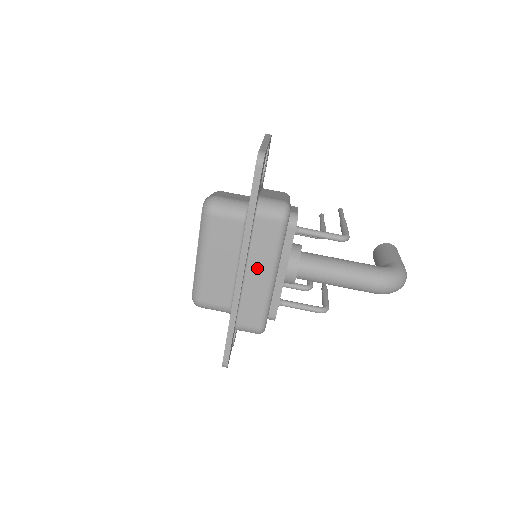
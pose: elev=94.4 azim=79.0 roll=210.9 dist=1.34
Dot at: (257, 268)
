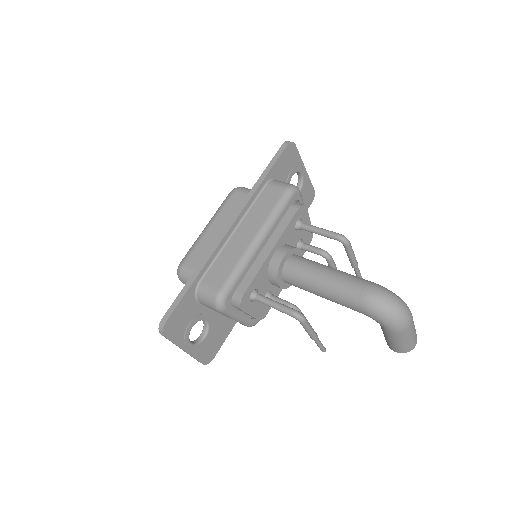
Dot at: (248, 227)
